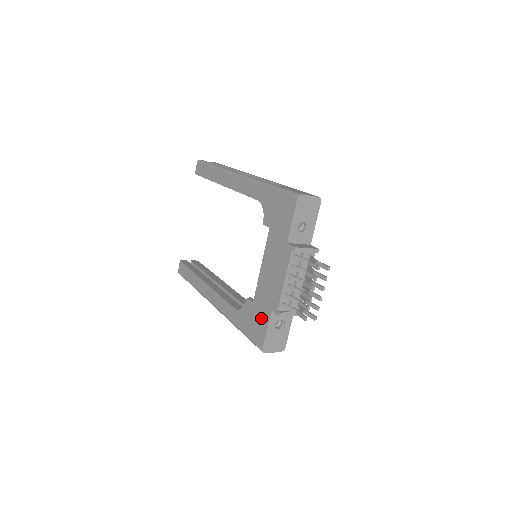
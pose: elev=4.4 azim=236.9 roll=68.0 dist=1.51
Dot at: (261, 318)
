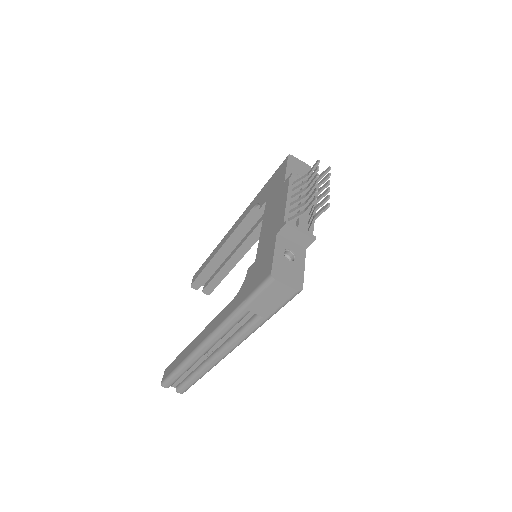
Dot at: (266, 255)
